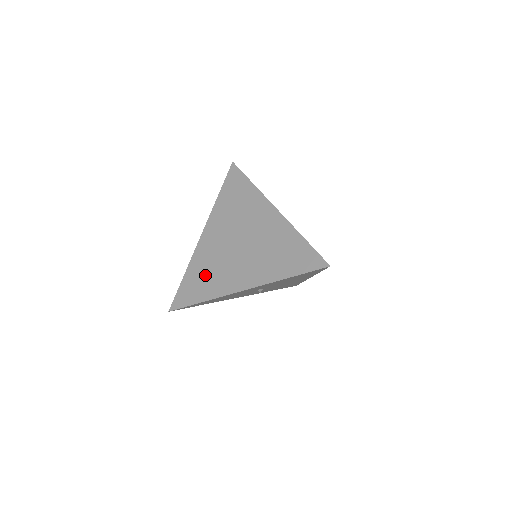
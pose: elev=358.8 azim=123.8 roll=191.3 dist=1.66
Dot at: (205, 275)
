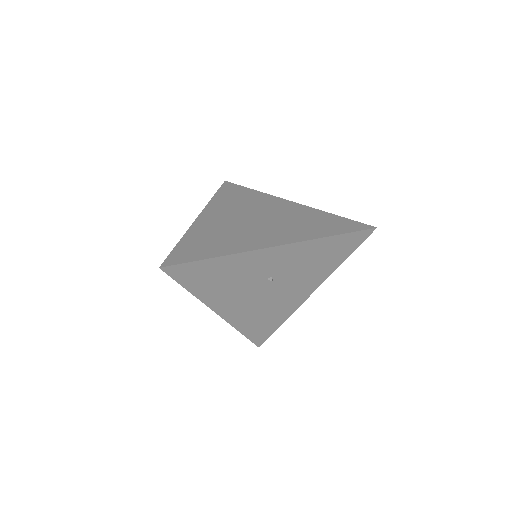
Dot at: (214, 239)
